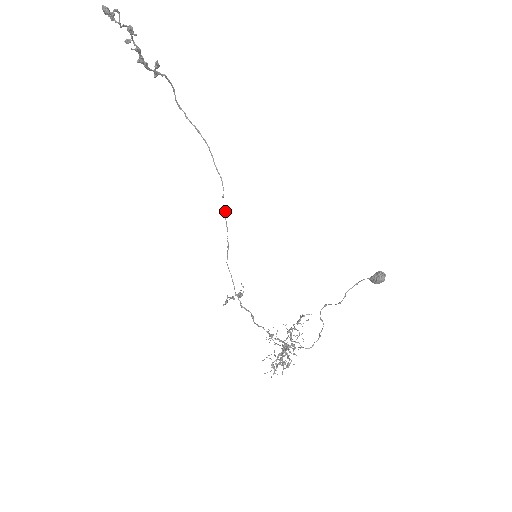
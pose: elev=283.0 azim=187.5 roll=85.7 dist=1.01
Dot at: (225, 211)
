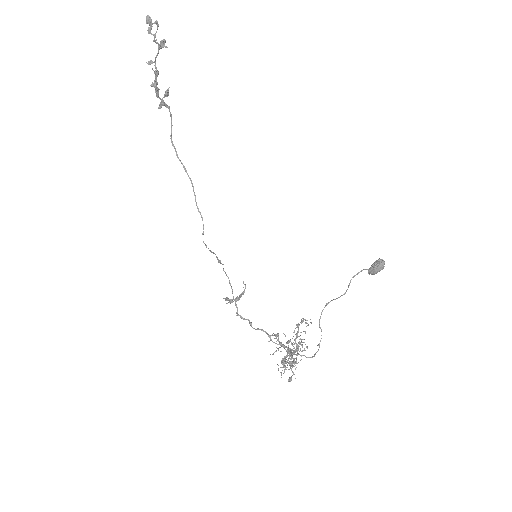
Dot at: occluded
